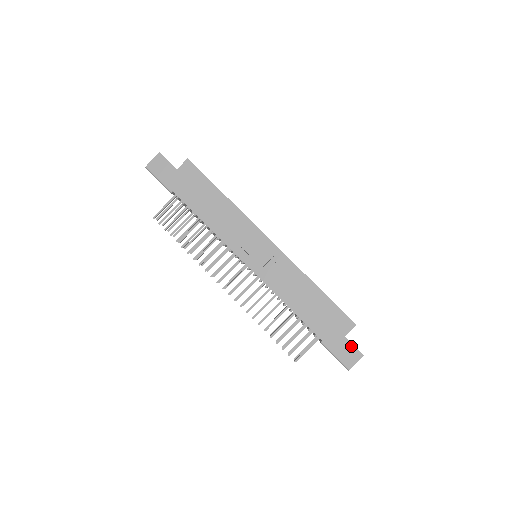
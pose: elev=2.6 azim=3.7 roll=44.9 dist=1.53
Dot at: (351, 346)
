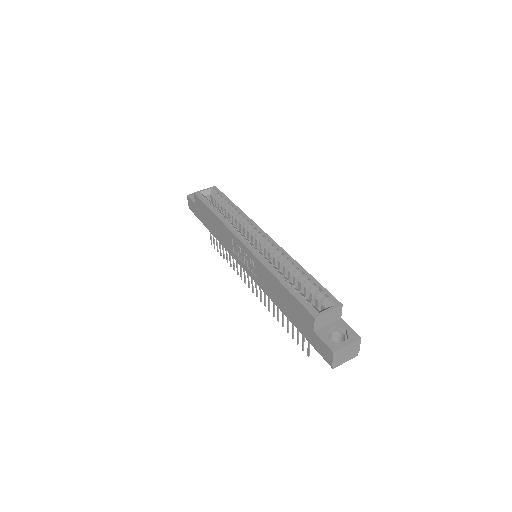
Dot at: (321, 342)
